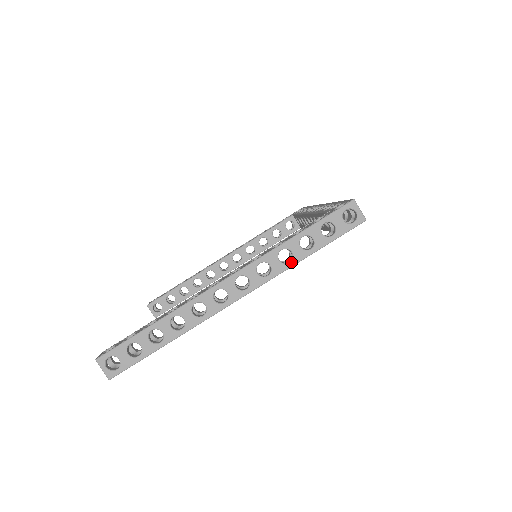
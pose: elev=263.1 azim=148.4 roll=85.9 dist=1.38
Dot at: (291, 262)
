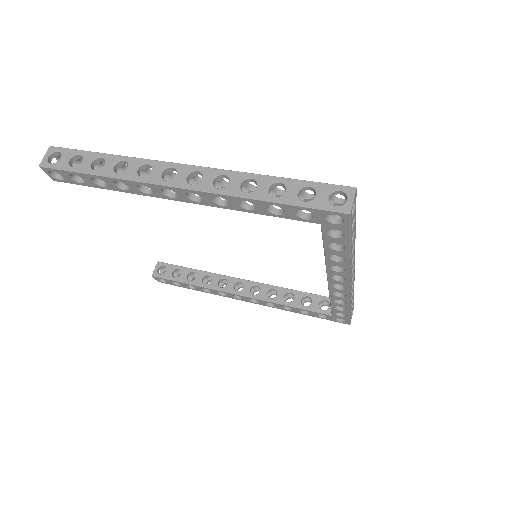
Dot at: (248, 193)
